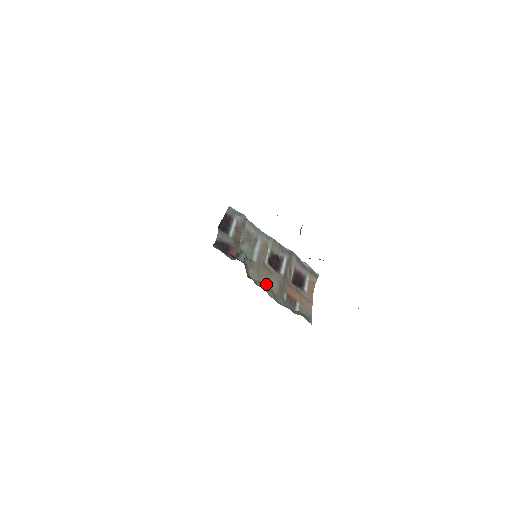
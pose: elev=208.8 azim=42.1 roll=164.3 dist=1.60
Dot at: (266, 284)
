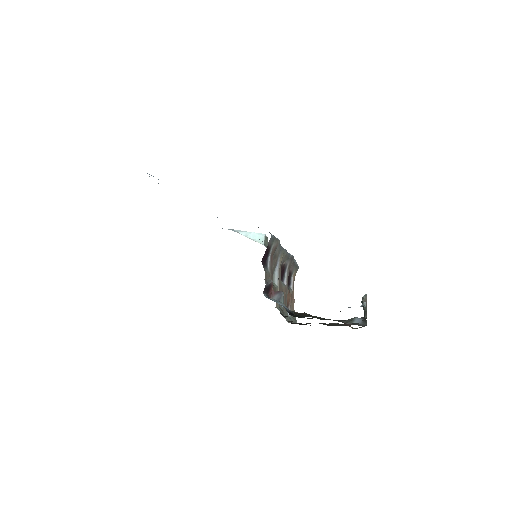
Dot at: (282, 307)
